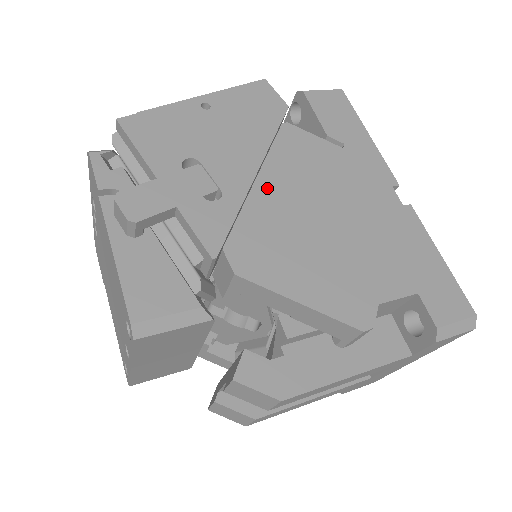
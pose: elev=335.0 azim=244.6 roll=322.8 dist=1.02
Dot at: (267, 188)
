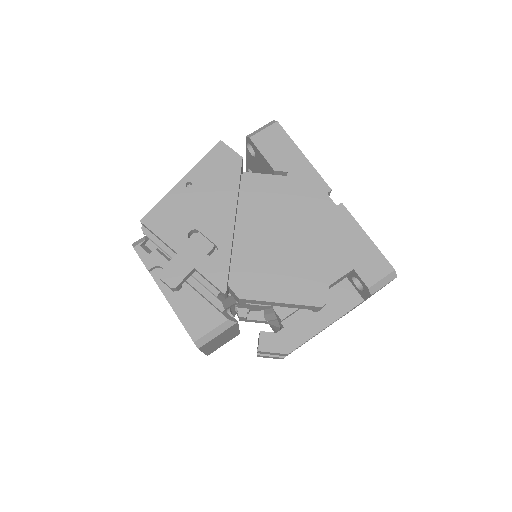
Dot at: (243, 232)
